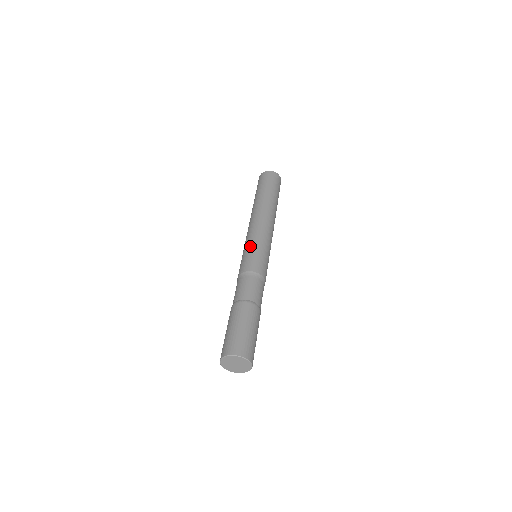
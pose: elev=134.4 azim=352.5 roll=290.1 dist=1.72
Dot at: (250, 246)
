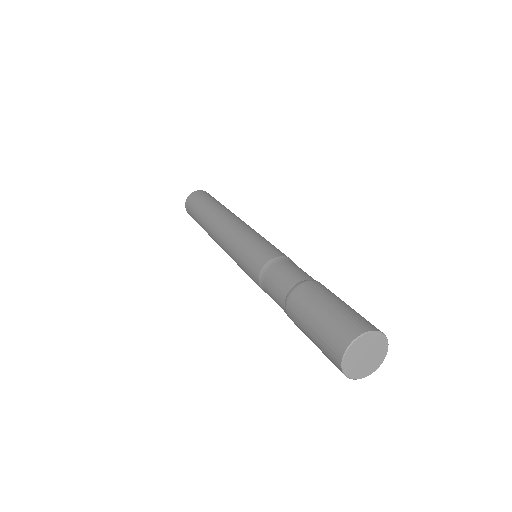
Dot at: (260, 237)
